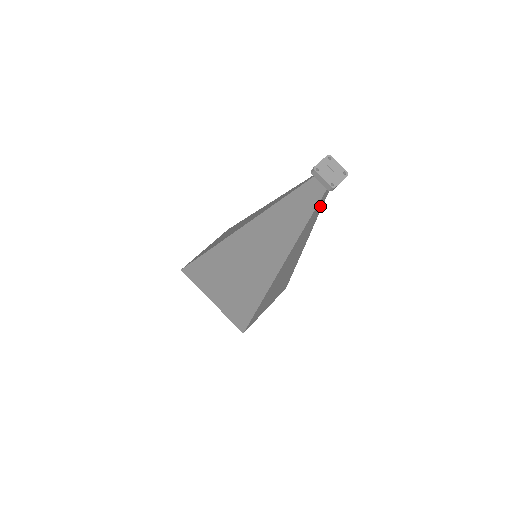
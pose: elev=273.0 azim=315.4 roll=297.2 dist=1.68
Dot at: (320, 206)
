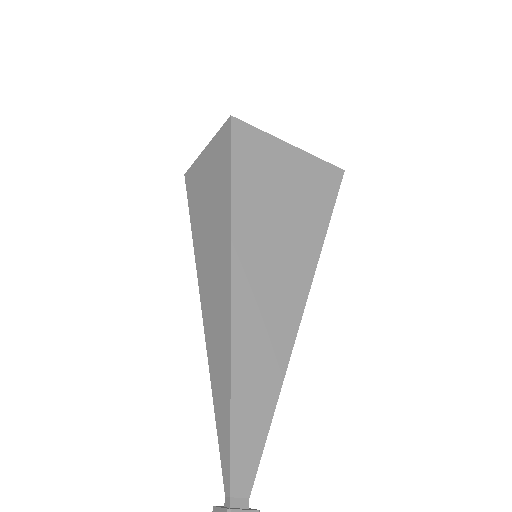
Dot at: (261, 443)
